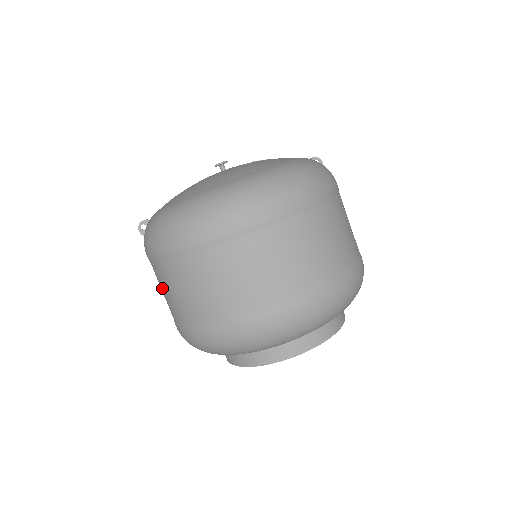
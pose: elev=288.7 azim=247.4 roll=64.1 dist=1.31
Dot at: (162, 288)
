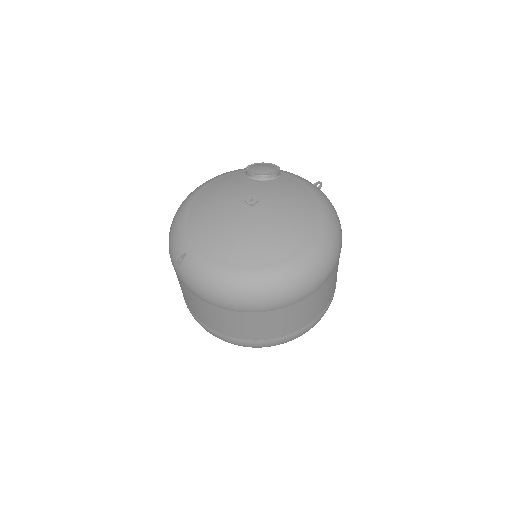
Dot at: (198, 307)
